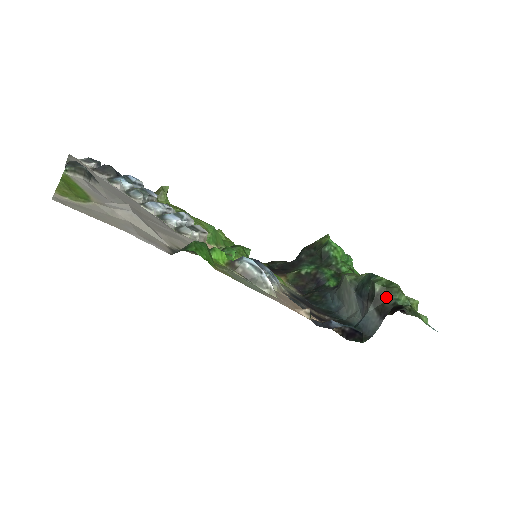
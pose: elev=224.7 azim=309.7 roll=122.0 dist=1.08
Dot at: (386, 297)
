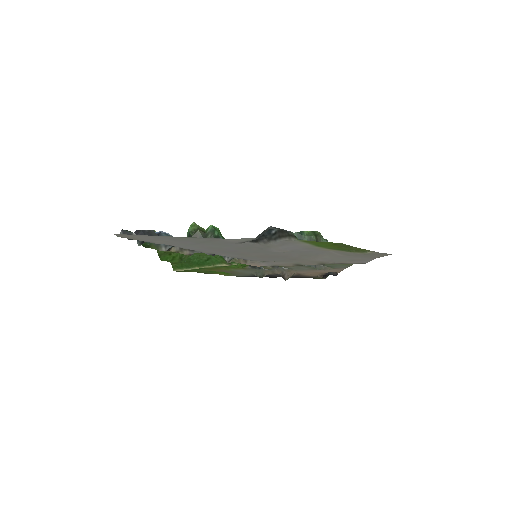
Dot at: occluded
